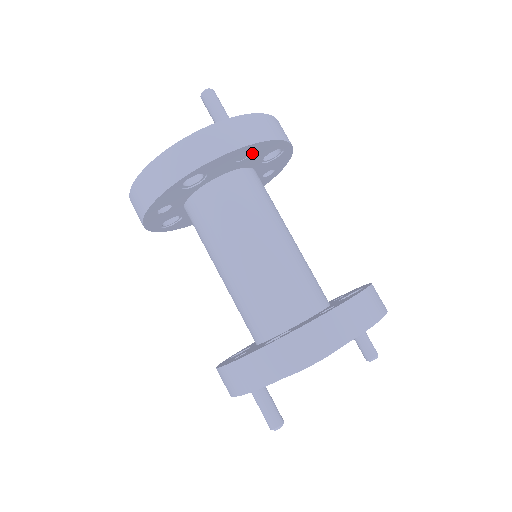
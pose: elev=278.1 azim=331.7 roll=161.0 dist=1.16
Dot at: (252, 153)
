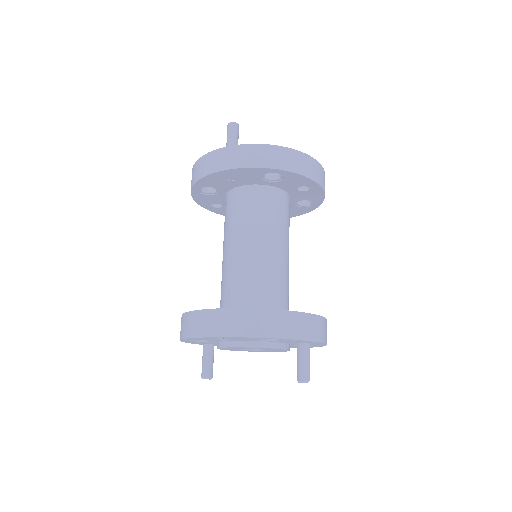
Dot at: (237, 176)
